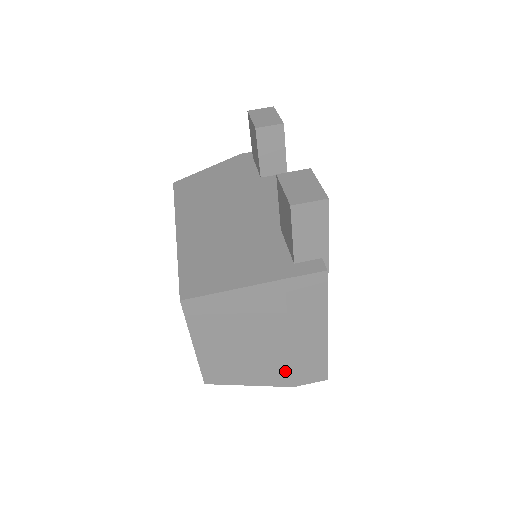
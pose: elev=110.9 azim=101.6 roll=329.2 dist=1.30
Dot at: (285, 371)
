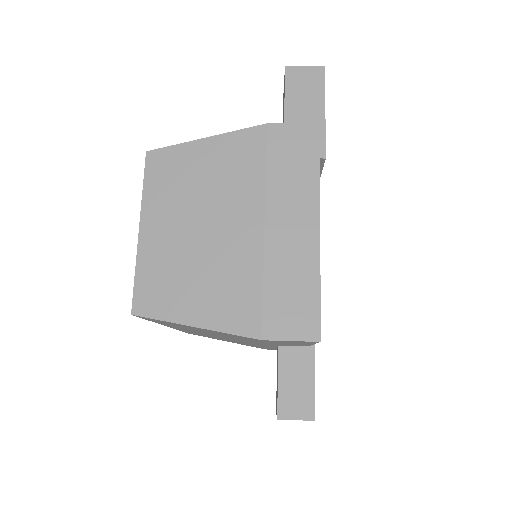
Dot at: (252, 297)
